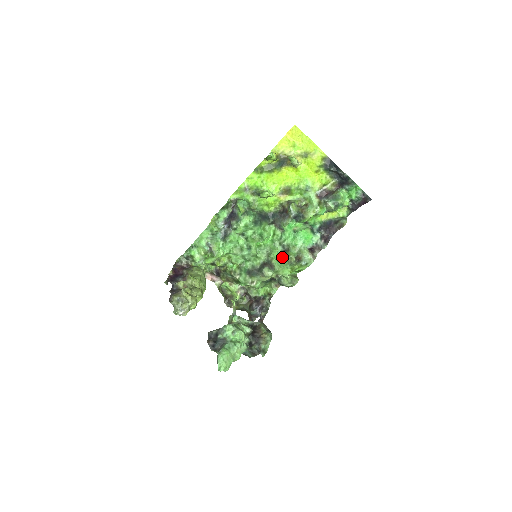
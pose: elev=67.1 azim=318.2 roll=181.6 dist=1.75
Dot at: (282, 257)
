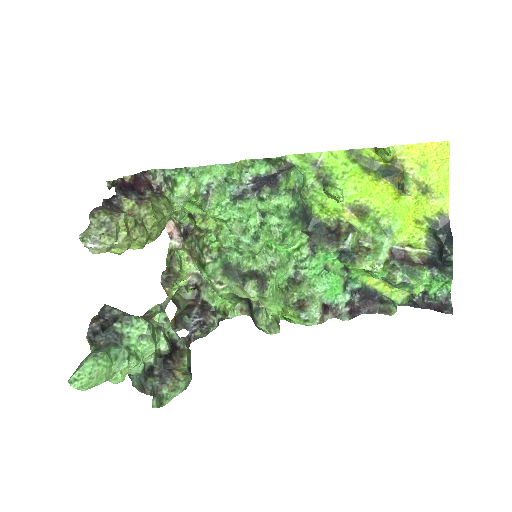
Dot at: (283, 284)
